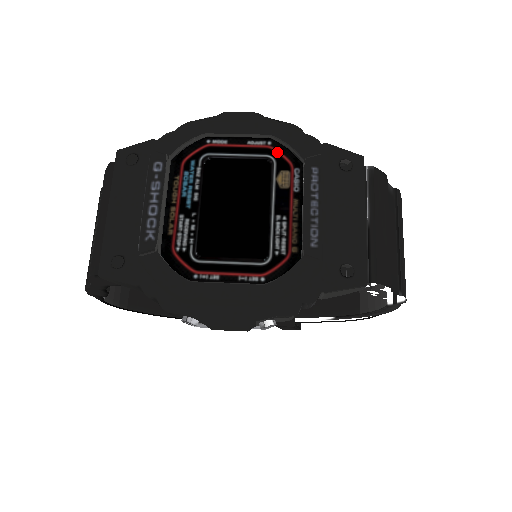
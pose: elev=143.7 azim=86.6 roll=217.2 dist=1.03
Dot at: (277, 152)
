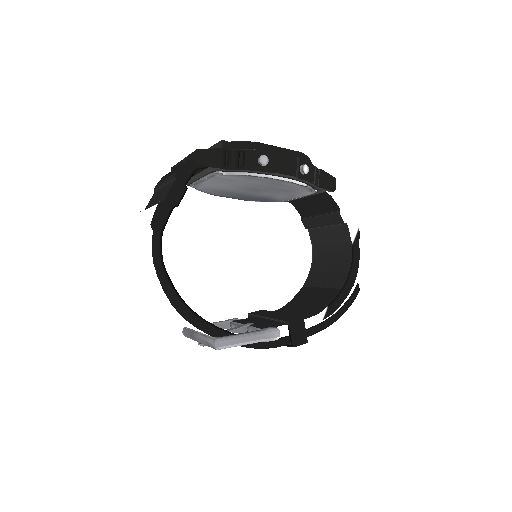
Dot at: occluded
